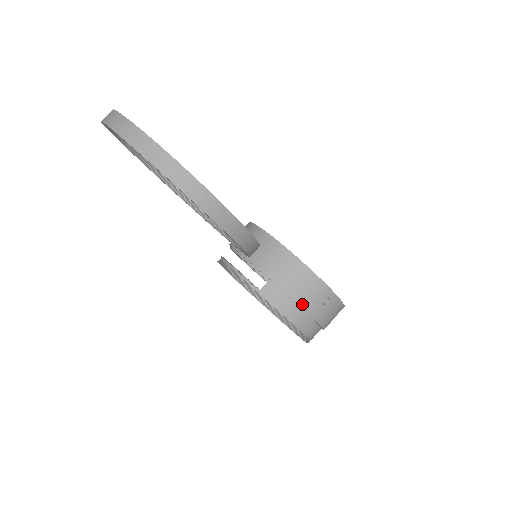
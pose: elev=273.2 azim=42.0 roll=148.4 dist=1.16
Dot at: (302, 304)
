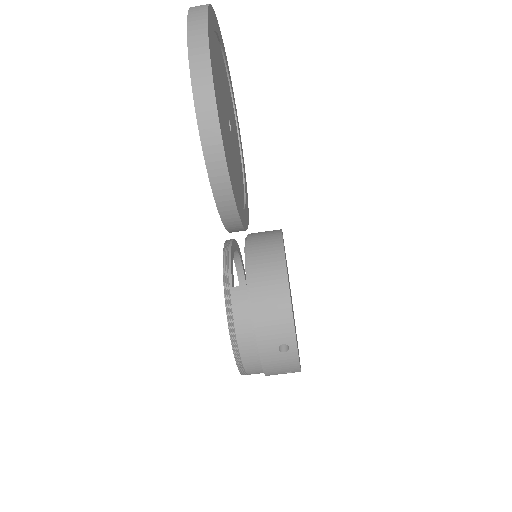
Dot at: (259, 330)
